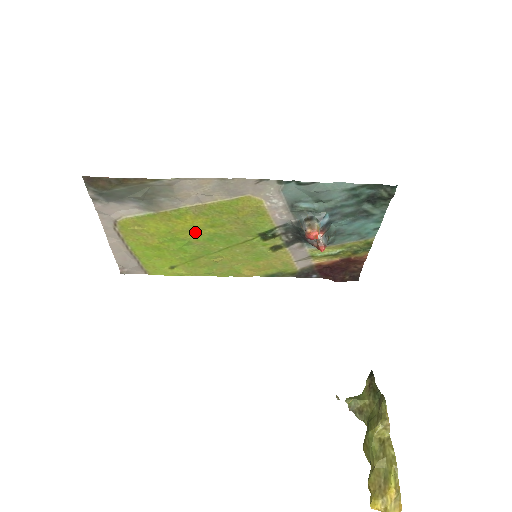
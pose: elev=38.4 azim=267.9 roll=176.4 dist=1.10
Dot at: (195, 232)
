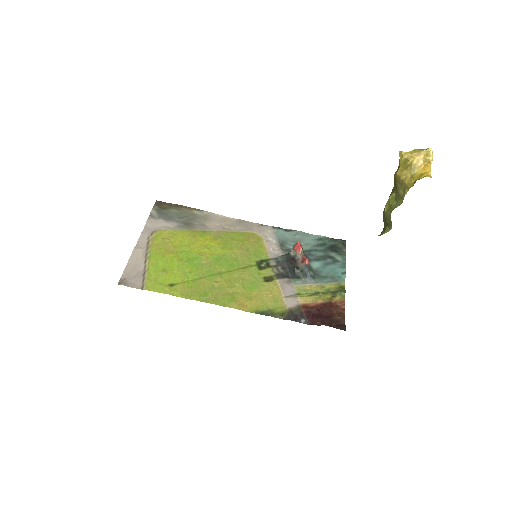
Dot at: (208, 251)
